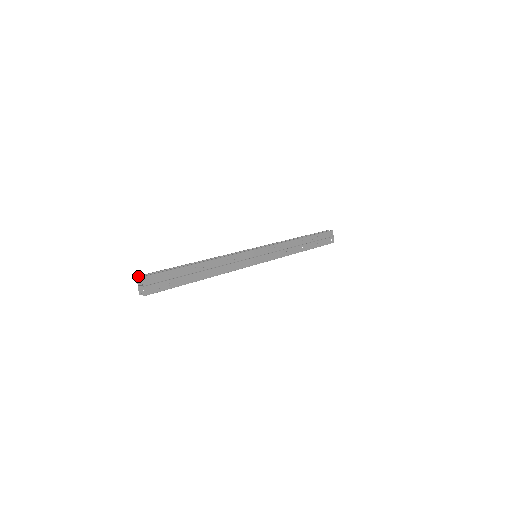
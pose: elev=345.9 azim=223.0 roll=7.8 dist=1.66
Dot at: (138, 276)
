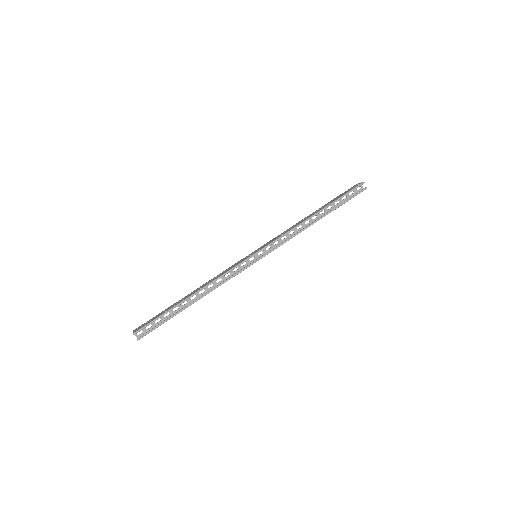
Dot at: occluded
